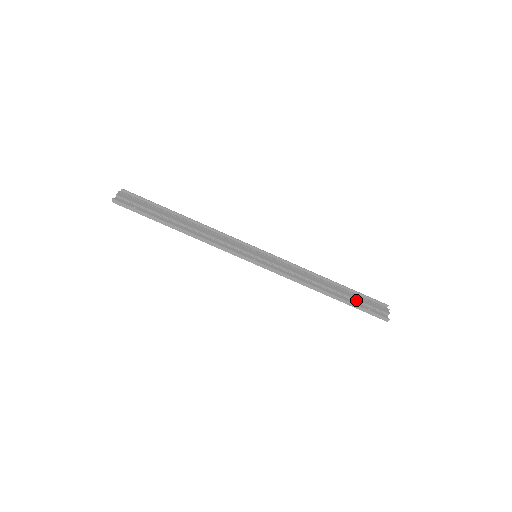
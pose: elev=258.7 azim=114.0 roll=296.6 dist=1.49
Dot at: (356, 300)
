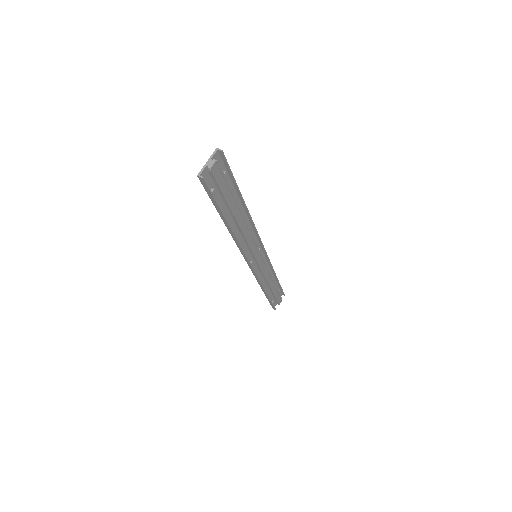
Dot at: (274, 296)
